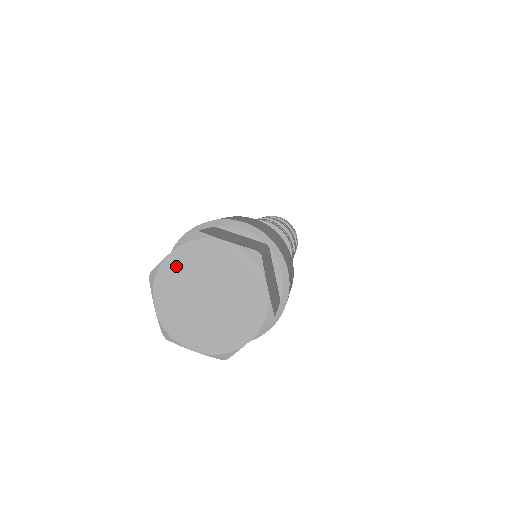
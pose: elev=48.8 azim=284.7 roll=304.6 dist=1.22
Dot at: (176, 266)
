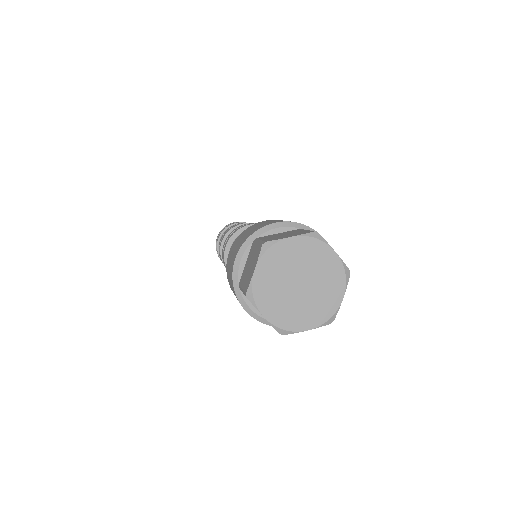
Dot at: (264, 277)
